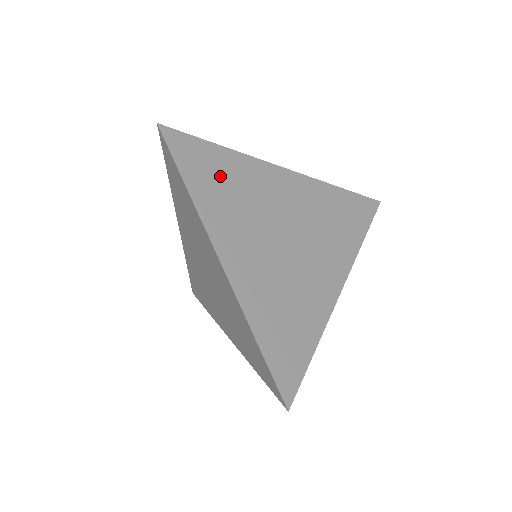
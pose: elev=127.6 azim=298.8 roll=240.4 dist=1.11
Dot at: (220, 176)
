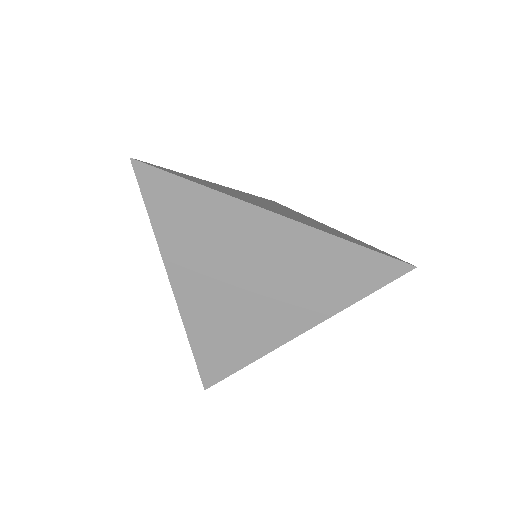
Dot at: (201, 182)
